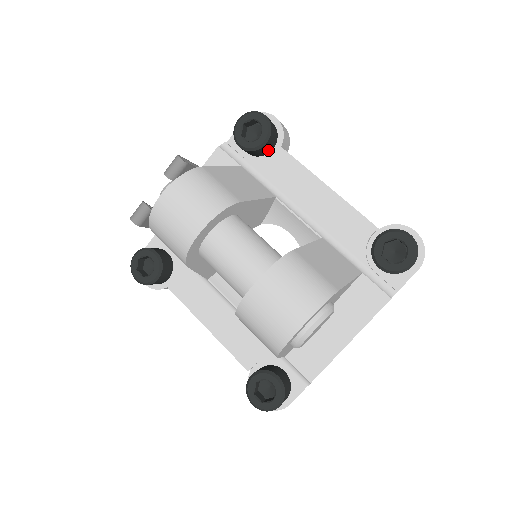
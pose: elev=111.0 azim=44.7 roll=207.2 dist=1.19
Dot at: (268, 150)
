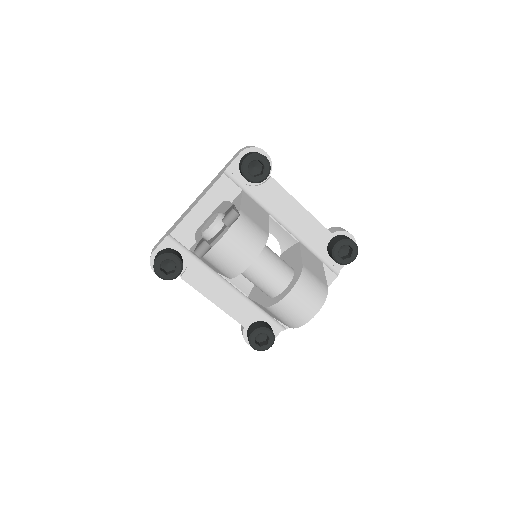
Dot at: occluded
